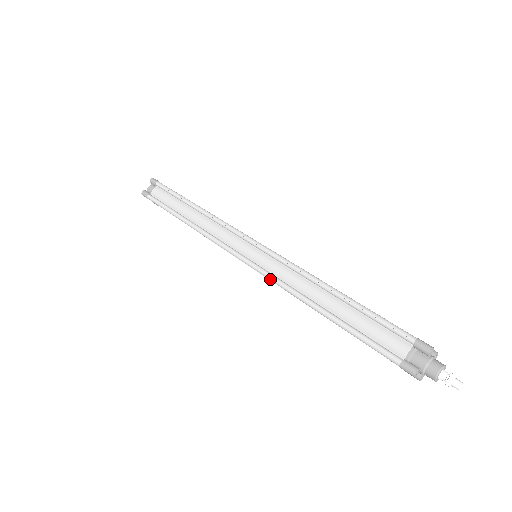
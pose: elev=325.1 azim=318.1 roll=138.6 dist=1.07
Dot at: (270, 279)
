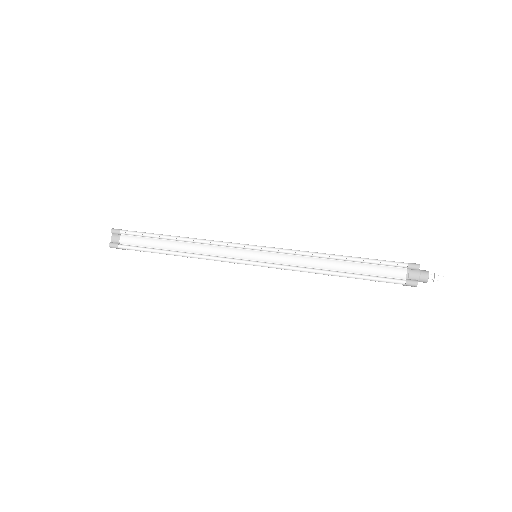
Dot at: occluded
